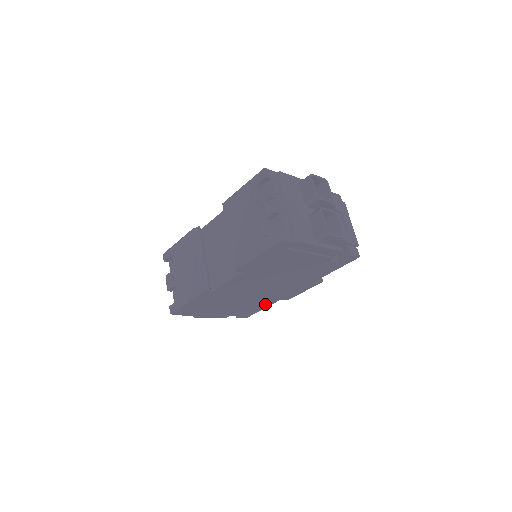
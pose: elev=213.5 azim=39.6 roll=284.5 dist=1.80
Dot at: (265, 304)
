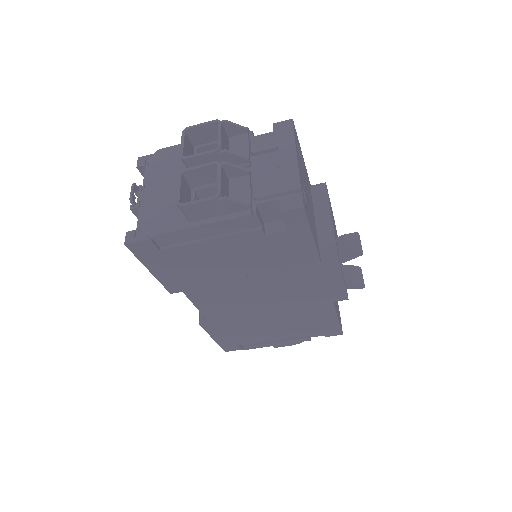
Dot at: (324, 313)
